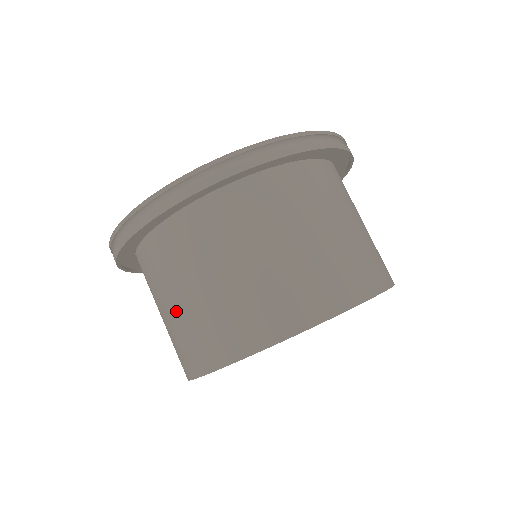
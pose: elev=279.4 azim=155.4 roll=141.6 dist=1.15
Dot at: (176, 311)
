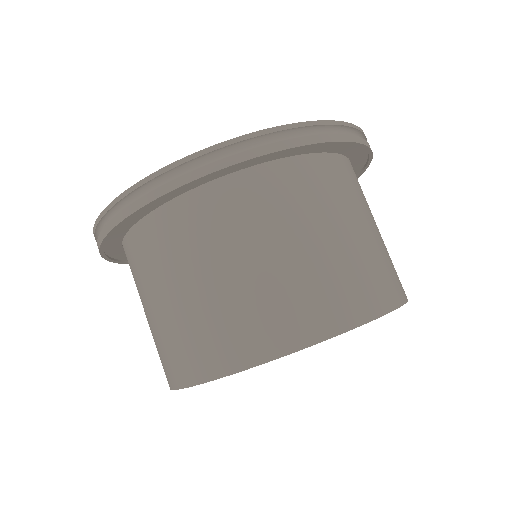
Dot at: (255, 272)
